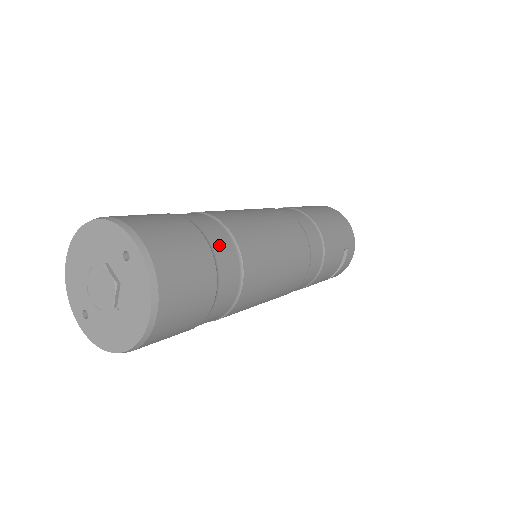
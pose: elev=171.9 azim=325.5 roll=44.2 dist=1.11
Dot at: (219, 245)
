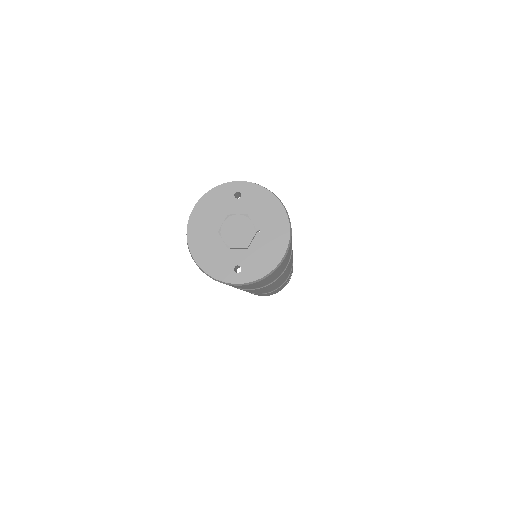
Dot at: occluded
